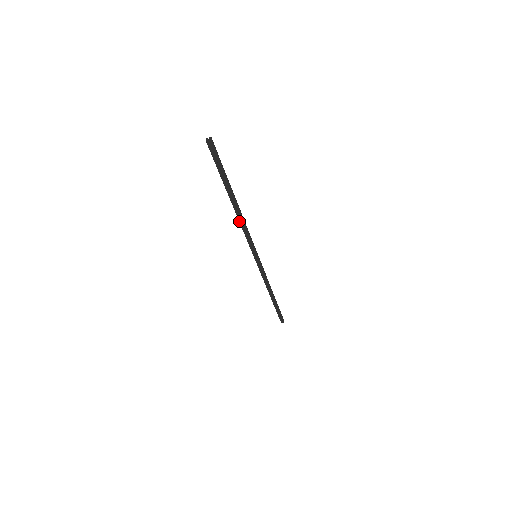
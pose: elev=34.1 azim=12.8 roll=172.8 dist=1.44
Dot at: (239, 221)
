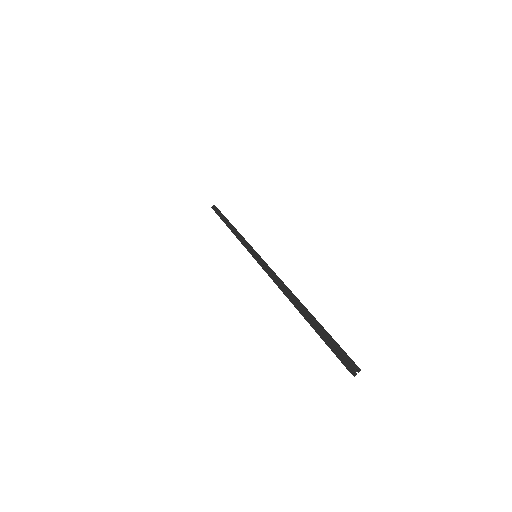
Dot at: (282, 291)
